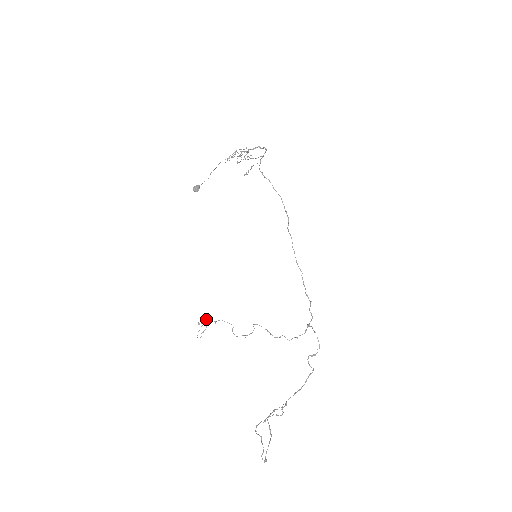
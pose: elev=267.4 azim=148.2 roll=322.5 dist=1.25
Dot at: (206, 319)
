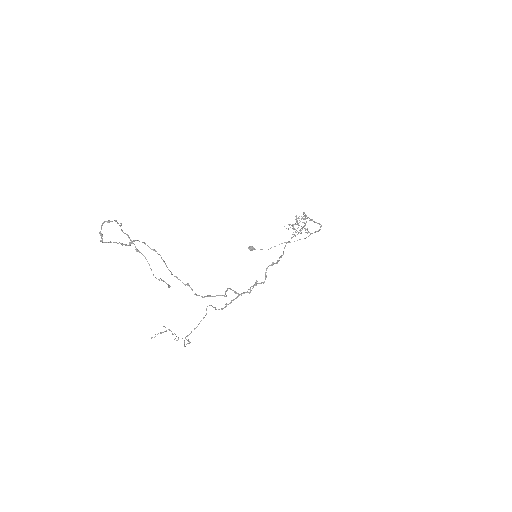
Dot at: occluded
